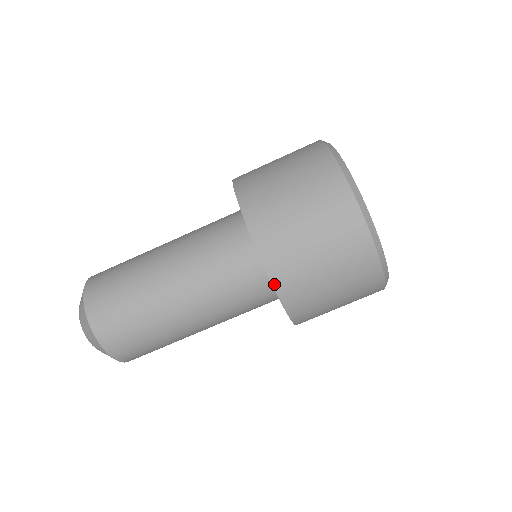
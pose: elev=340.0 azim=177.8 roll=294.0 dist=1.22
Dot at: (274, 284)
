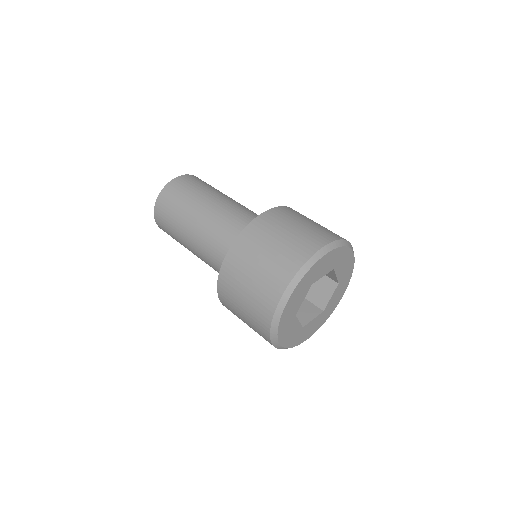
Dot at: occluded
